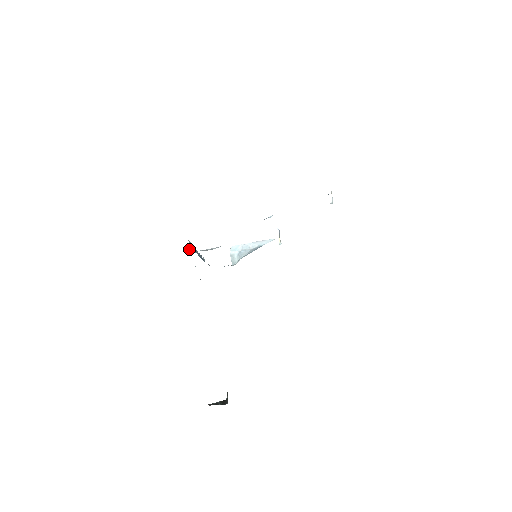
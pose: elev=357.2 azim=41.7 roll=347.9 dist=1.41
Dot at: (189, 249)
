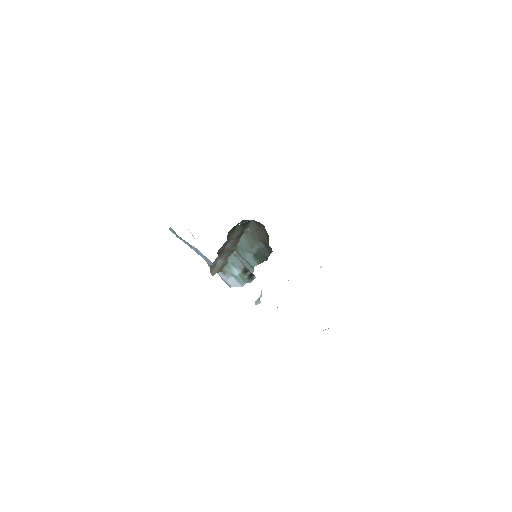
Dot at: occluded
